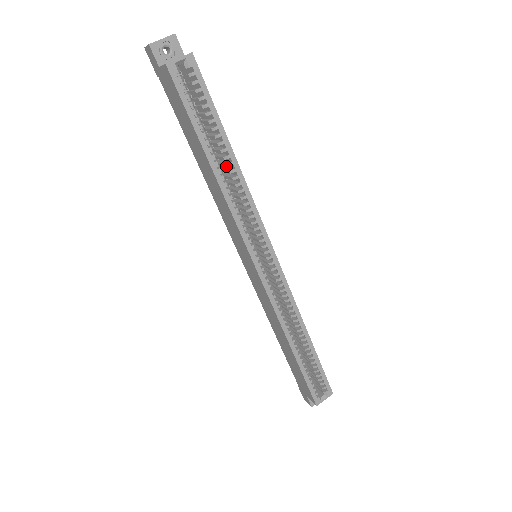
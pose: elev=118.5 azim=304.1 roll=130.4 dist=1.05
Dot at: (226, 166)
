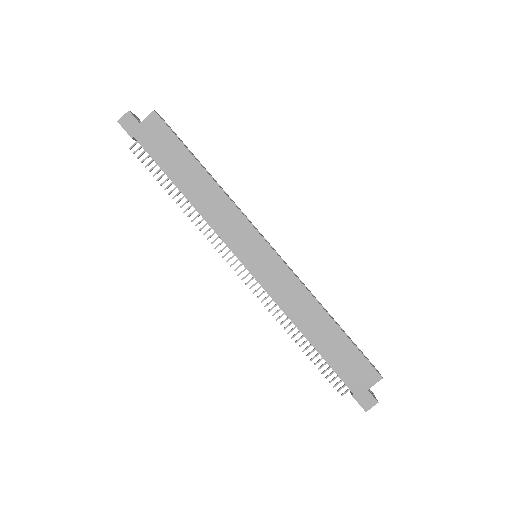
Dot at: occluded
